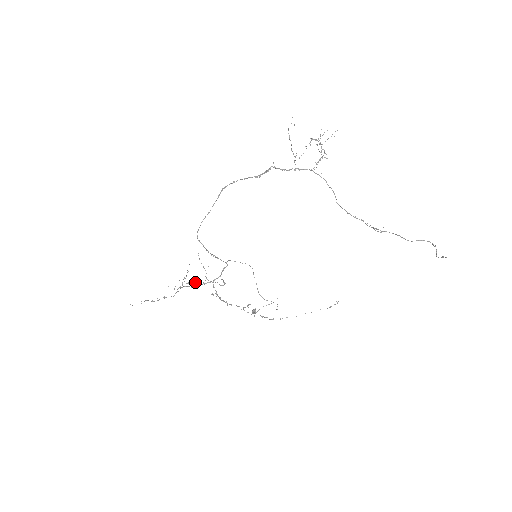
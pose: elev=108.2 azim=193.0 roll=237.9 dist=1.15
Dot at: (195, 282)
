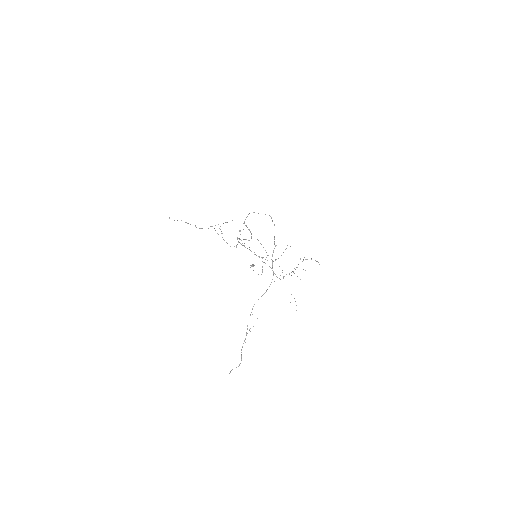
Dot at: occluded
